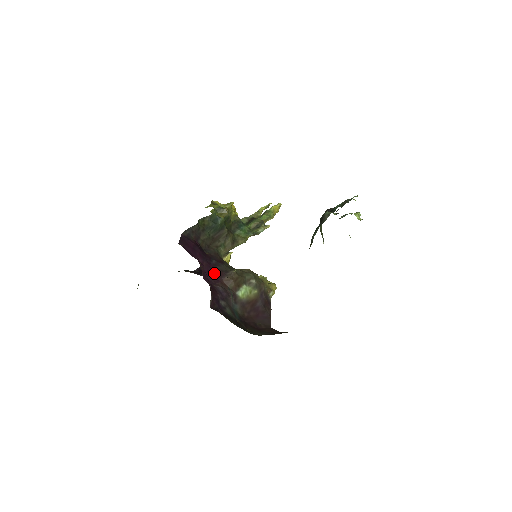
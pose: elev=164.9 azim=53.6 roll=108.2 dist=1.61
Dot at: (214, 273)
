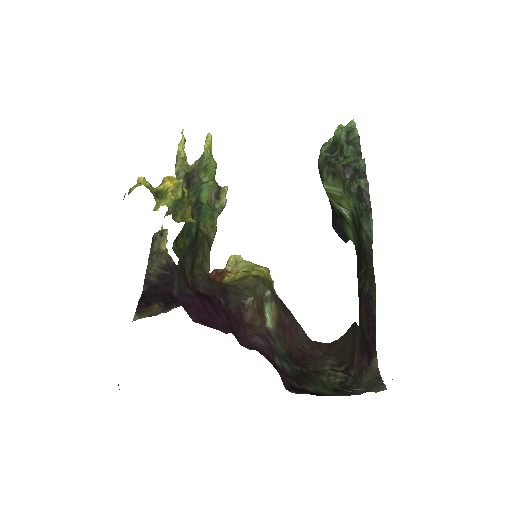
Dot at: (235, 320)
